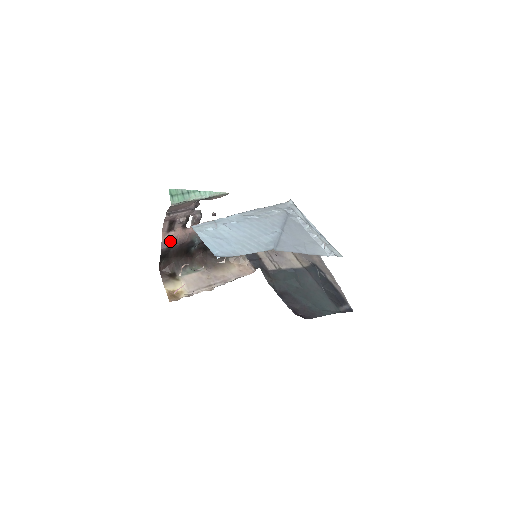
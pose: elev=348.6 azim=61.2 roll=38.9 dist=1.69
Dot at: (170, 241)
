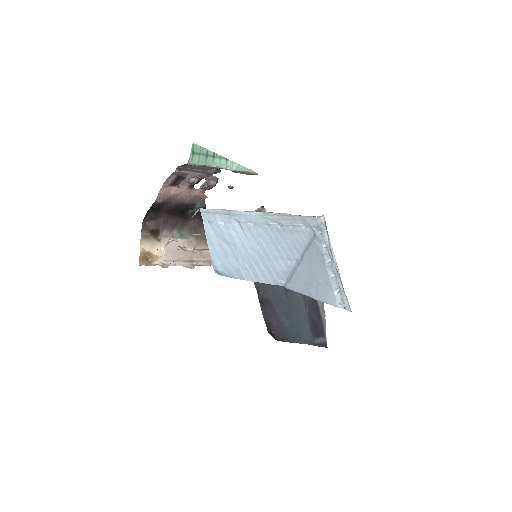
Dot at: (168, 196)
